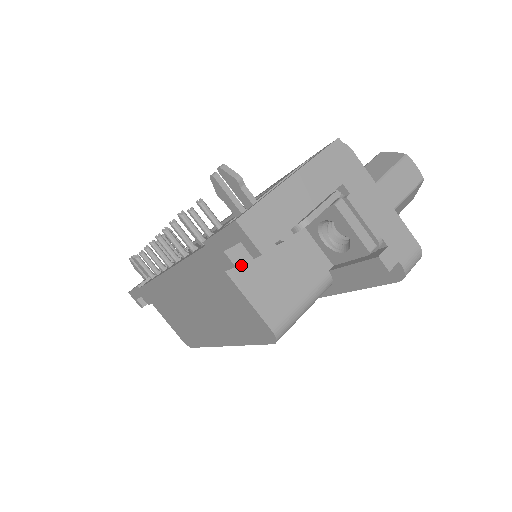
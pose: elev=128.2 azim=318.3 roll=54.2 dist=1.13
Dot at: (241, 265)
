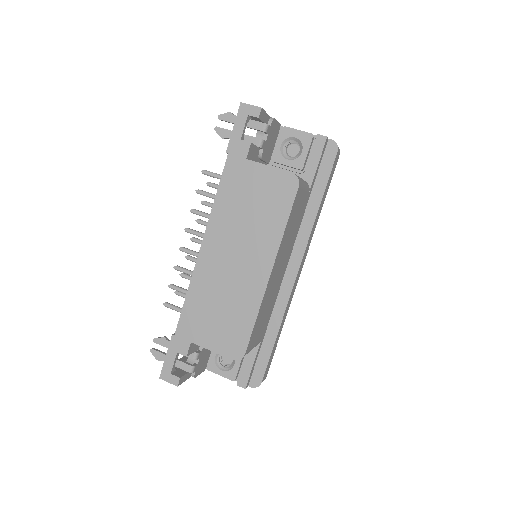
Dot at: occluded
